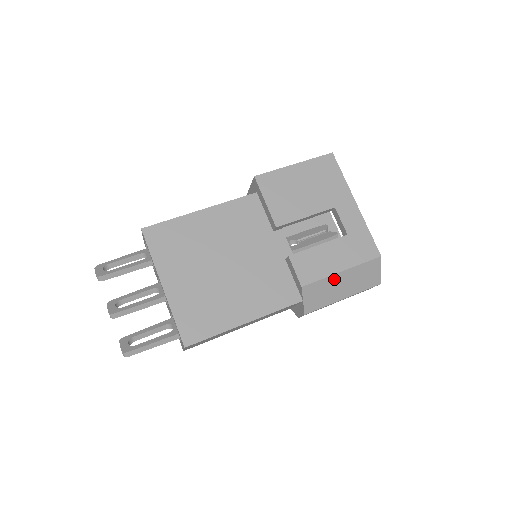
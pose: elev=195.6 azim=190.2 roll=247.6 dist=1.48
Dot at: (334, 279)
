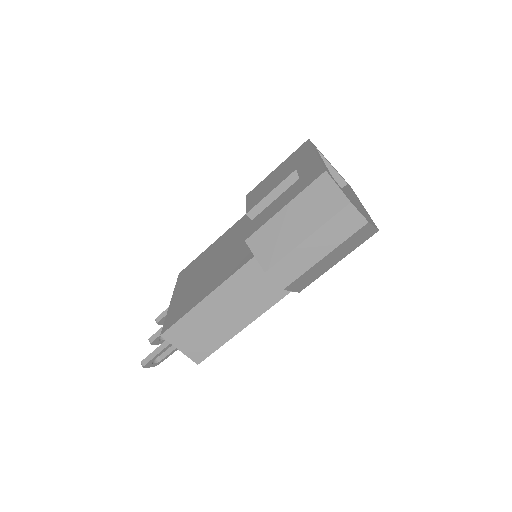
Dot at: (279, 220)
